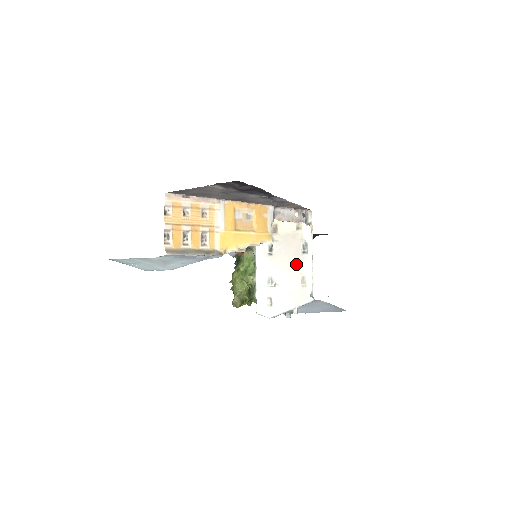
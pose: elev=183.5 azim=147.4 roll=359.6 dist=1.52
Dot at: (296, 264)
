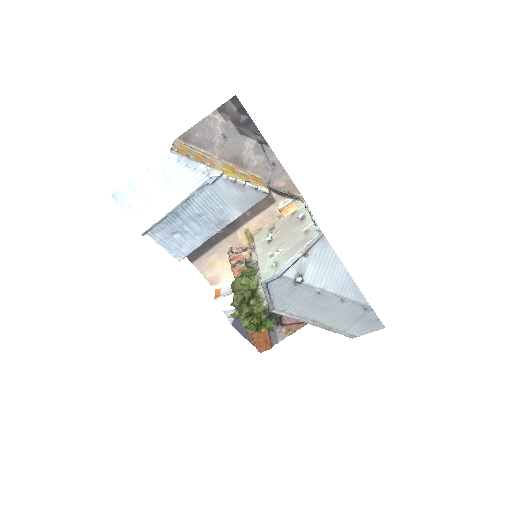
Dot at: (296, 229)
